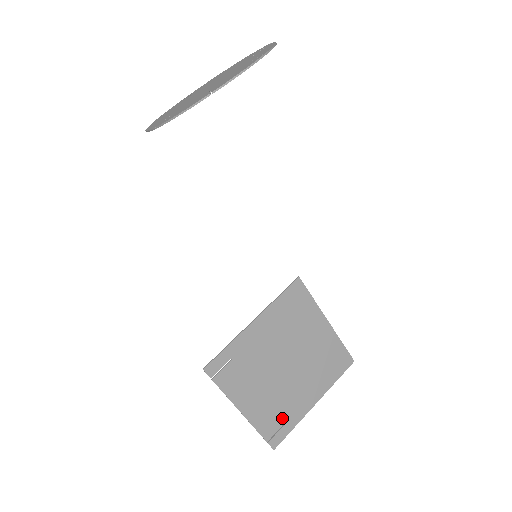
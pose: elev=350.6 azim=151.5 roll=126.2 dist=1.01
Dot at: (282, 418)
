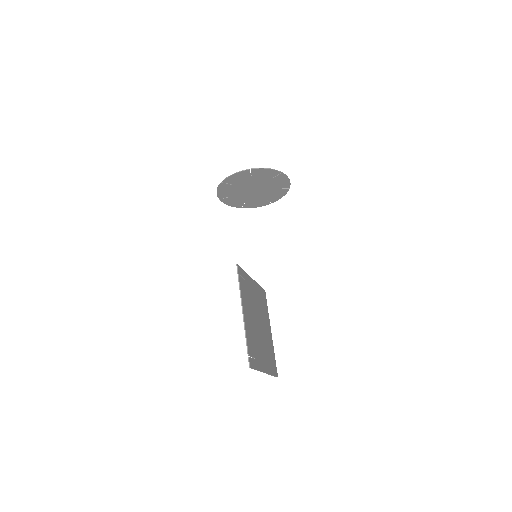
Dot at: (255, 353)
